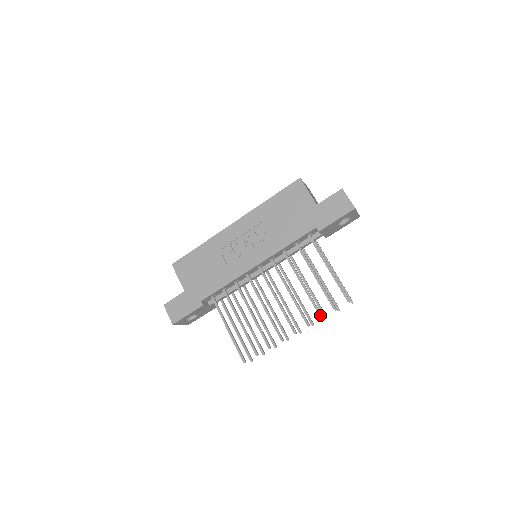
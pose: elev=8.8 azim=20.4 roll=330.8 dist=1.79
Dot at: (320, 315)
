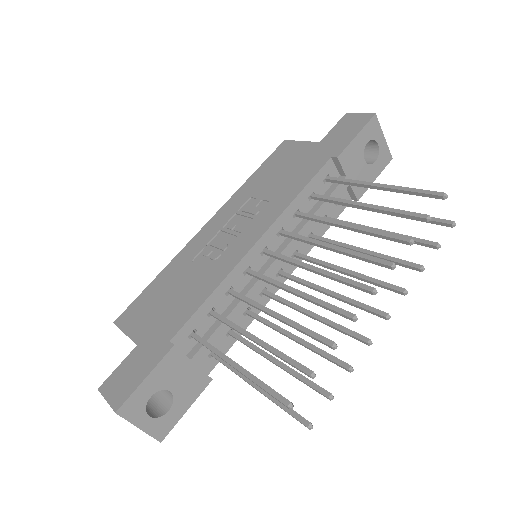
Dot at: (405, 239)
